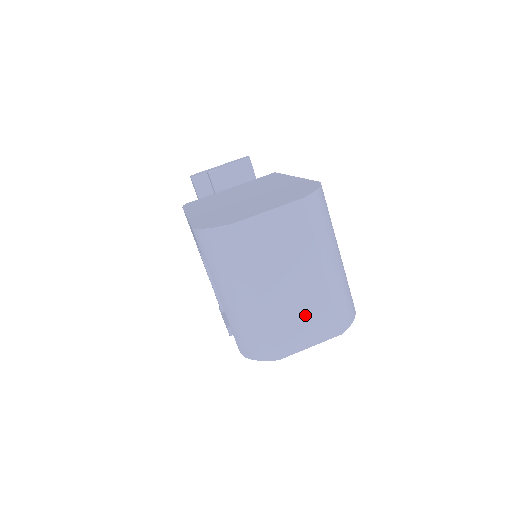
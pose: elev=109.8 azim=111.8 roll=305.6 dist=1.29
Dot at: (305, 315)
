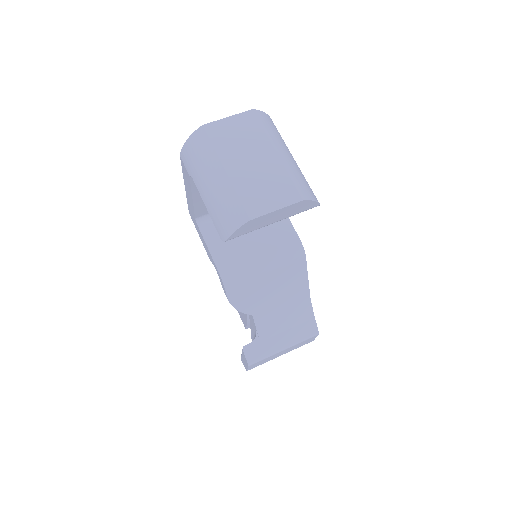
Dot at: (267, 185)
